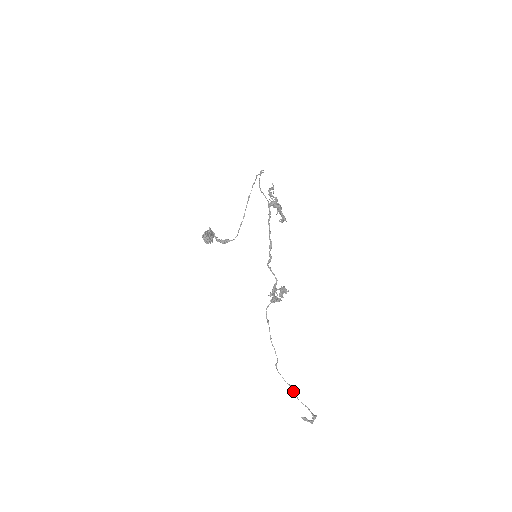
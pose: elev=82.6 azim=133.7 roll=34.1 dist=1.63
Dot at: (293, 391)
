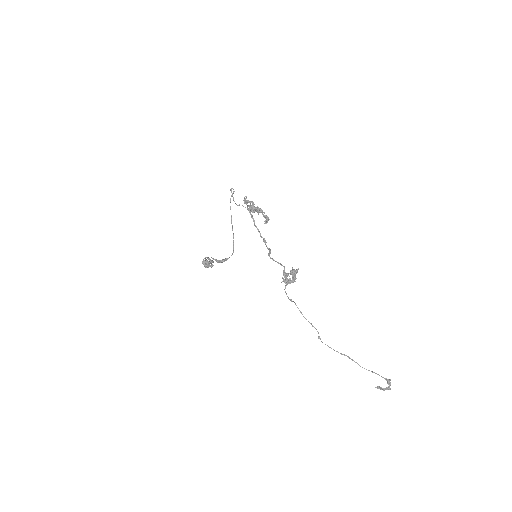
Dot at: occluded
